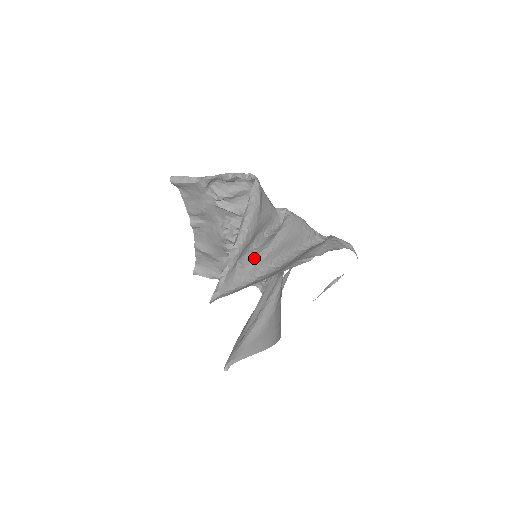
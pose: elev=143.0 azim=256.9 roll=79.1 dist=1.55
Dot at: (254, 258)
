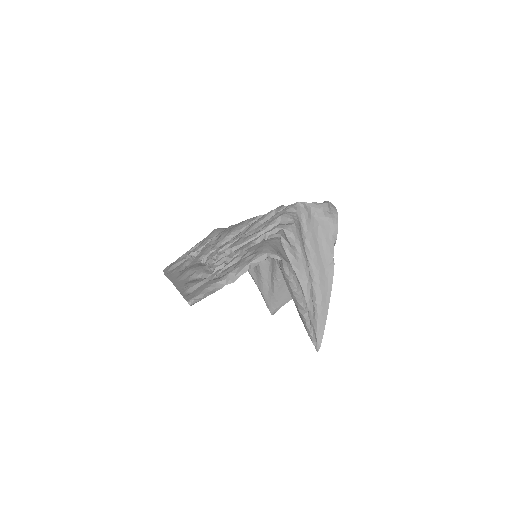
Dot at: (308, 297)
